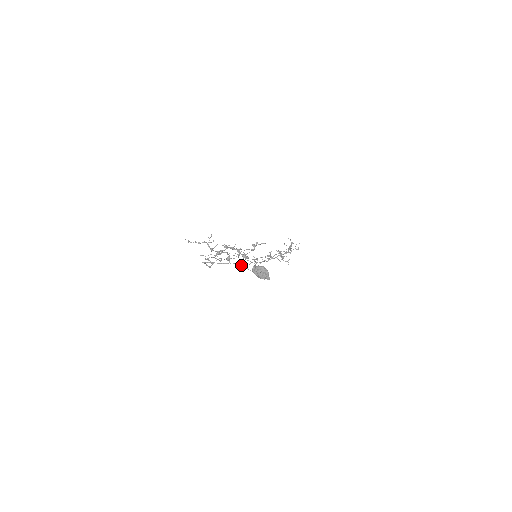
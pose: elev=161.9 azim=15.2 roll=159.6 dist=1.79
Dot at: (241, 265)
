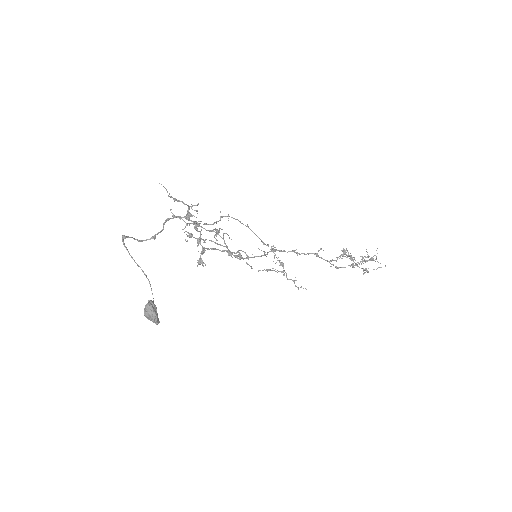
Dot at: (149, 282)
